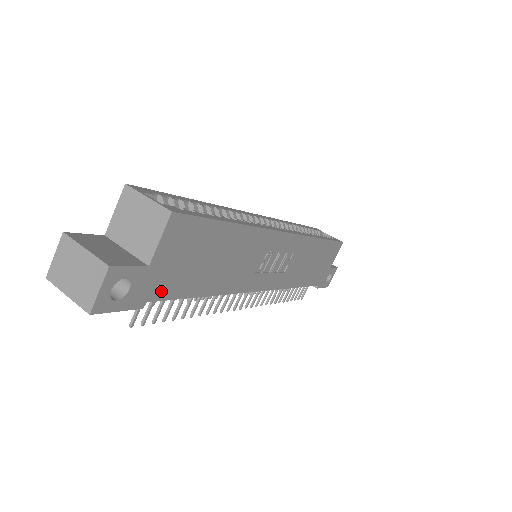
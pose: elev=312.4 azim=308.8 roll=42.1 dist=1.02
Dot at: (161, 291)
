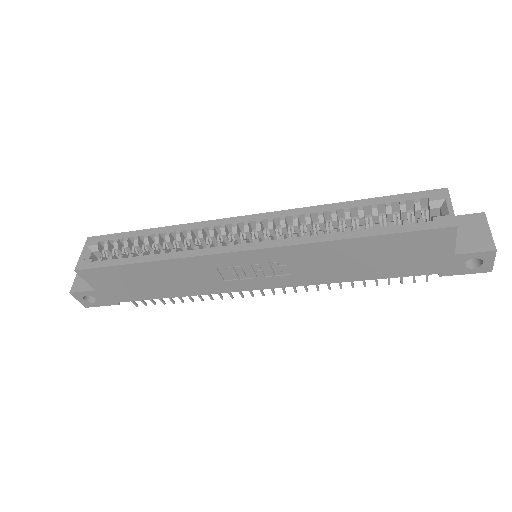
Dot at: (123, 298)
